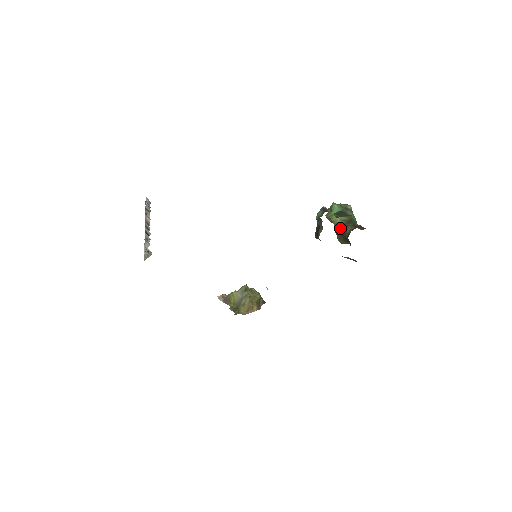
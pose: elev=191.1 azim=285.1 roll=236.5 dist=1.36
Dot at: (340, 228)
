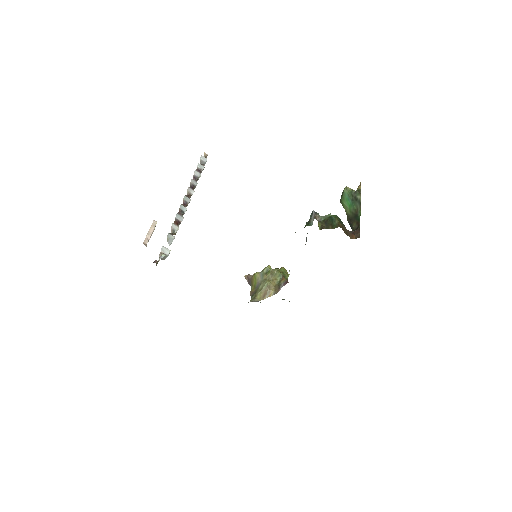
Dot at: (349, 221)
